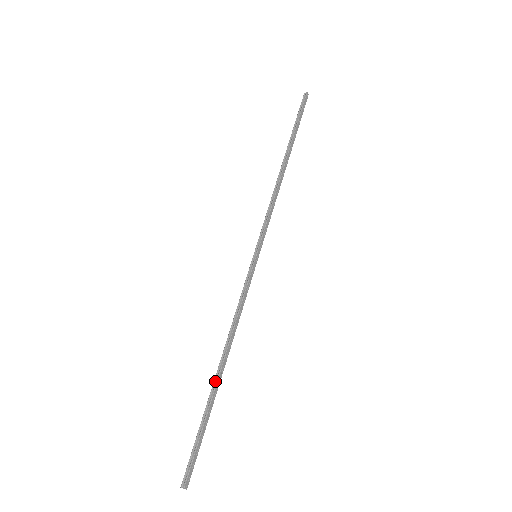
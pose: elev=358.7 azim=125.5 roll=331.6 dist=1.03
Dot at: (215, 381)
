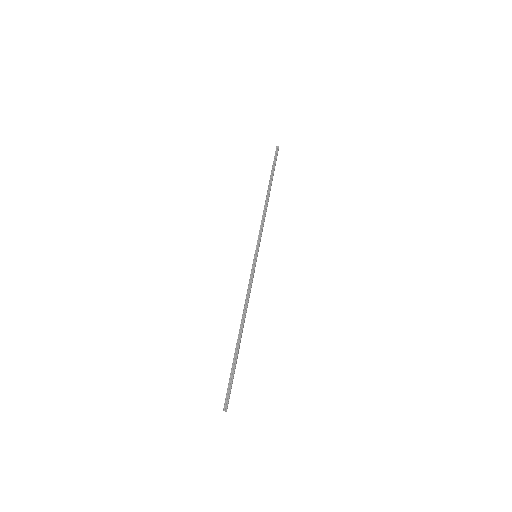
Dot at: (238, 339)
